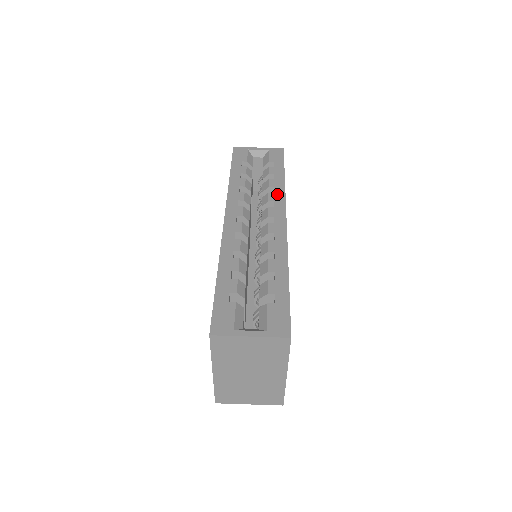
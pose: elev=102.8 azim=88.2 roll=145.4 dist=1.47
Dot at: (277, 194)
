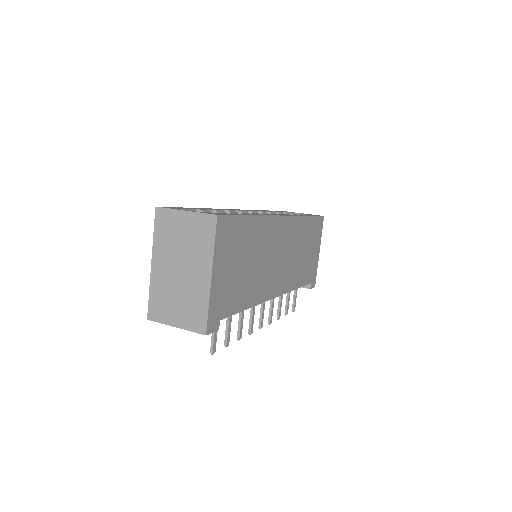
Dot at: occluded
